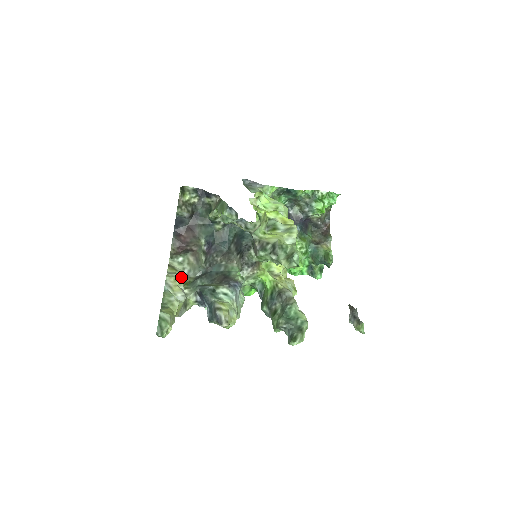
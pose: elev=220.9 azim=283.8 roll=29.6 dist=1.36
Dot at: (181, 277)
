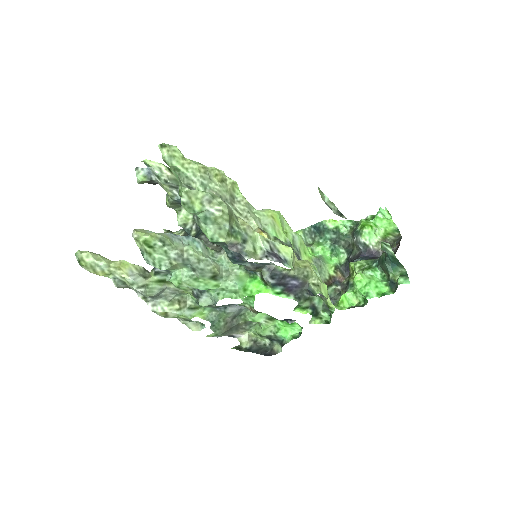
Dot at: occluded
